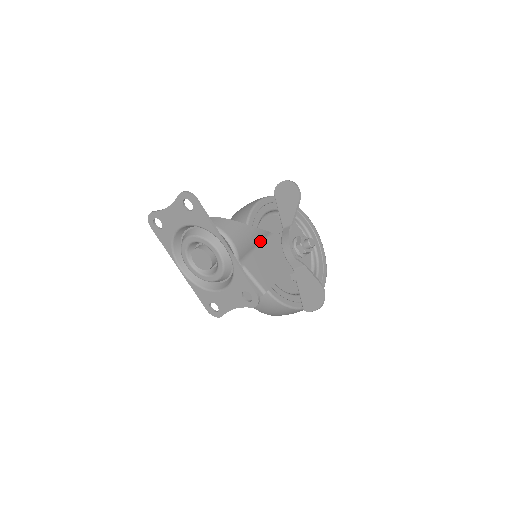
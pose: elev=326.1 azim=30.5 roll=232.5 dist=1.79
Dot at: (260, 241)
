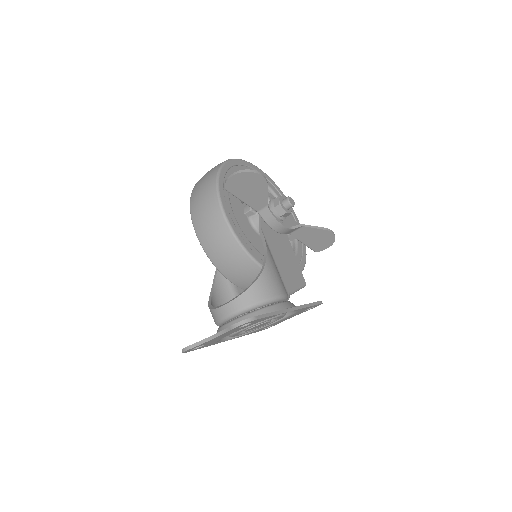
Dot at: occluded
